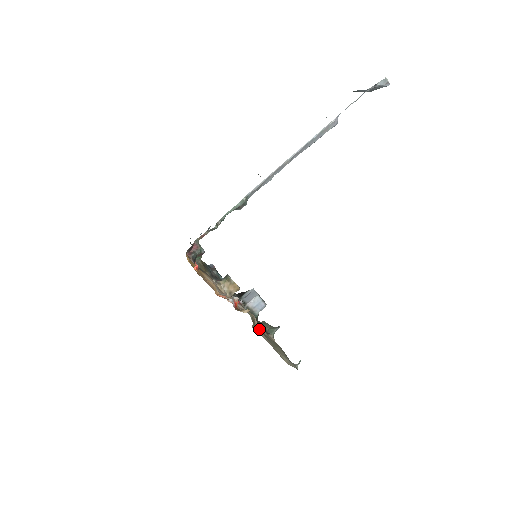
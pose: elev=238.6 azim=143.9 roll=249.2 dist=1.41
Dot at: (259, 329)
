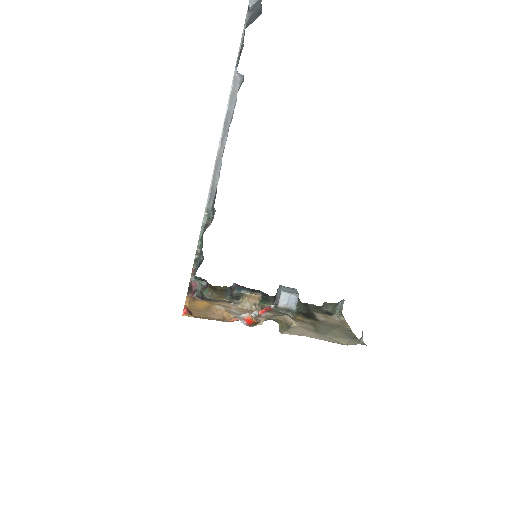
Dot at: (306, 322)
